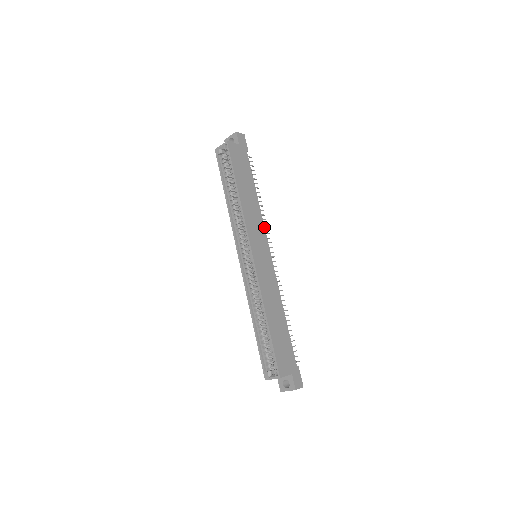
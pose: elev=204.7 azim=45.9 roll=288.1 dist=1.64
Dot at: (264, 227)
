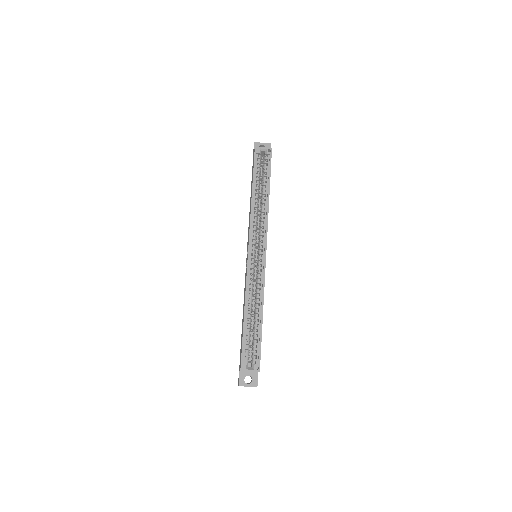
Dot at: occluded
